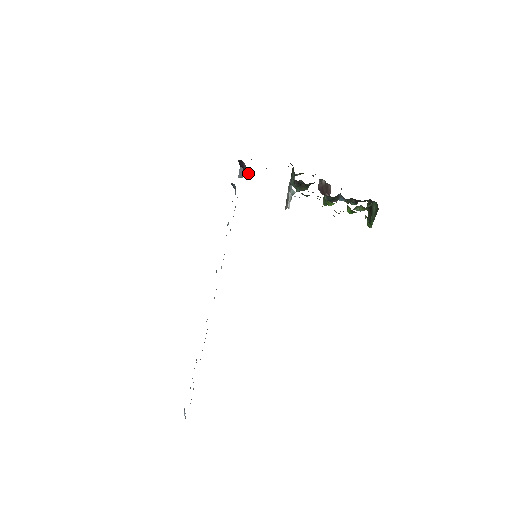
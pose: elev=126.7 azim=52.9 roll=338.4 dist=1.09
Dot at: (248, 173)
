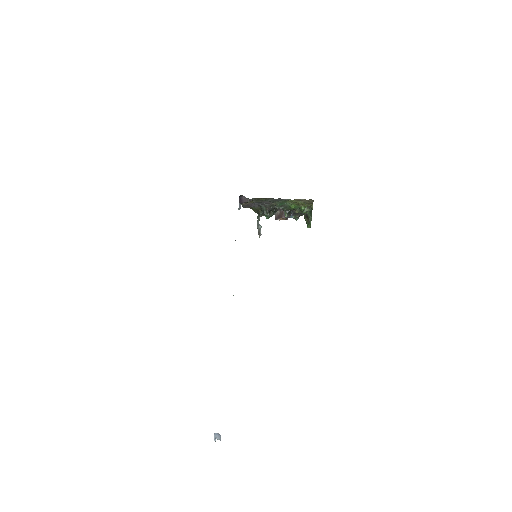
Dot at: (248, 199)
